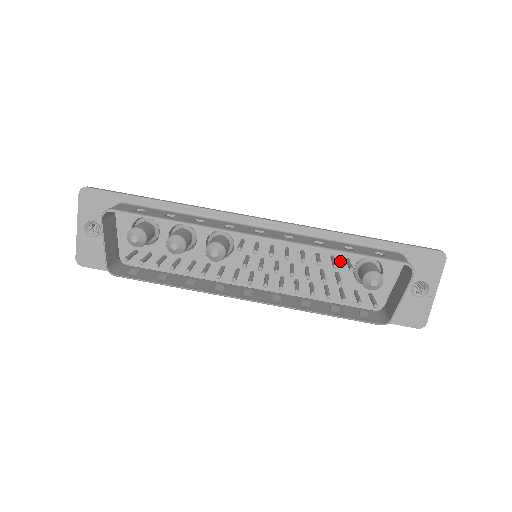
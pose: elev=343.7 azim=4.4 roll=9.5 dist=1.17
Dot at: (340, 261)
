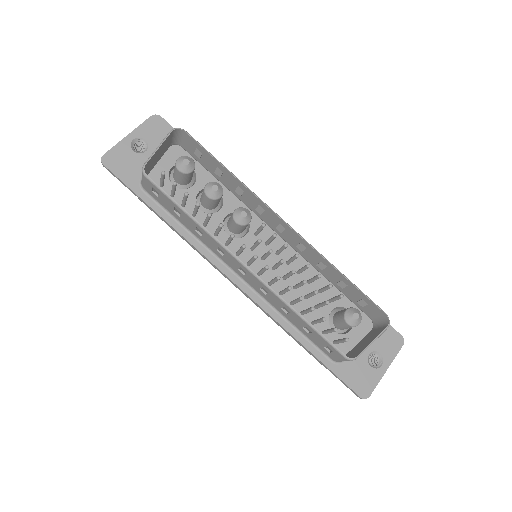
Dot at: (324, 298)
